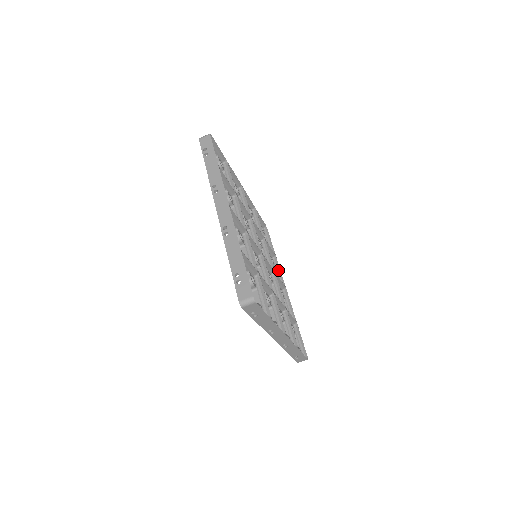
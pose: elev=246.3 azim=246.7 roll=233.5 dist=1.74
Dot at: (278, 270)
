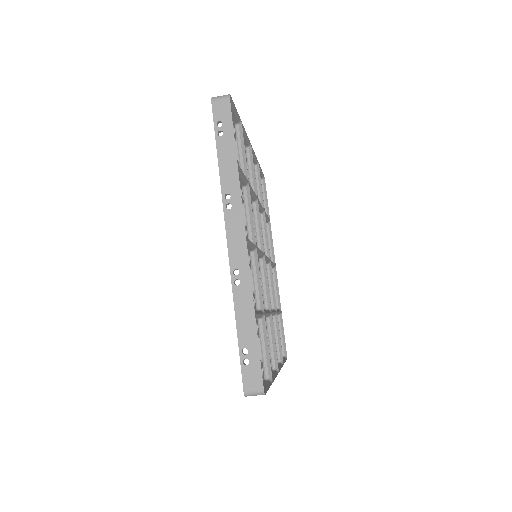
Dot at: (270, 241)
